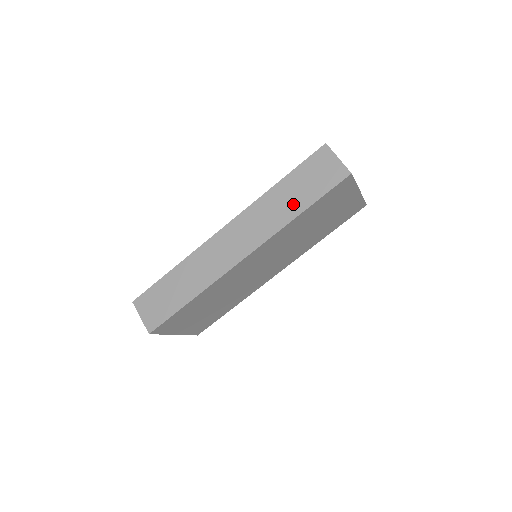
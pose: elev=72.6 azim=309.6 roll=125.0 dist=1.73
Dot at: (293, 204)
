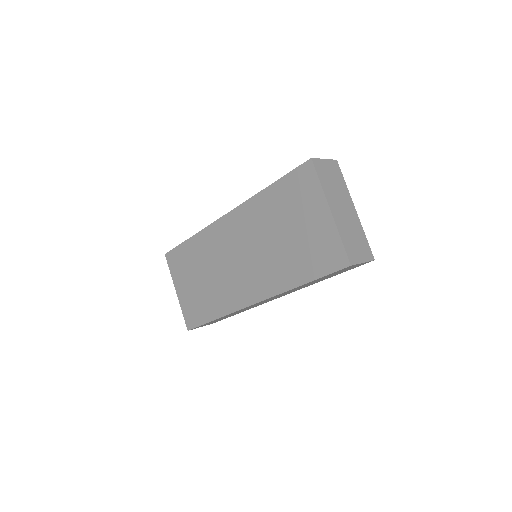
Dot at: occluded
